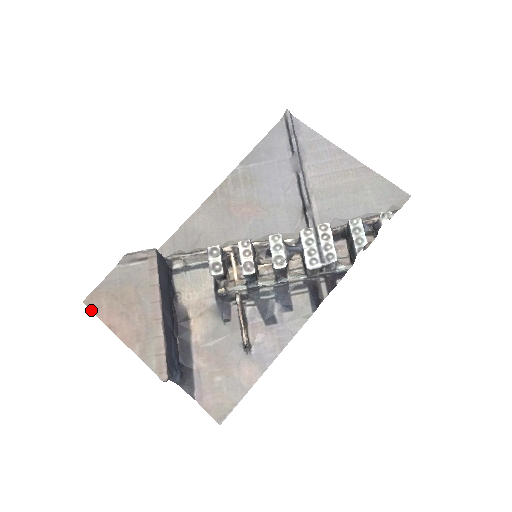
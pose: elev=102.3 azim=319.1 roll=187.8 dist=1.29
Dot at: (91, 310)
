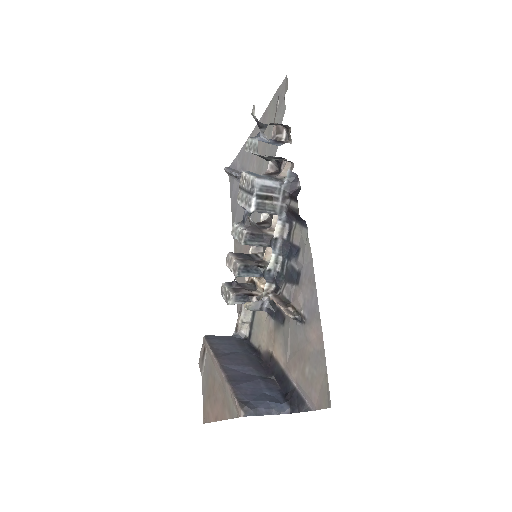
Dot at: occluded
